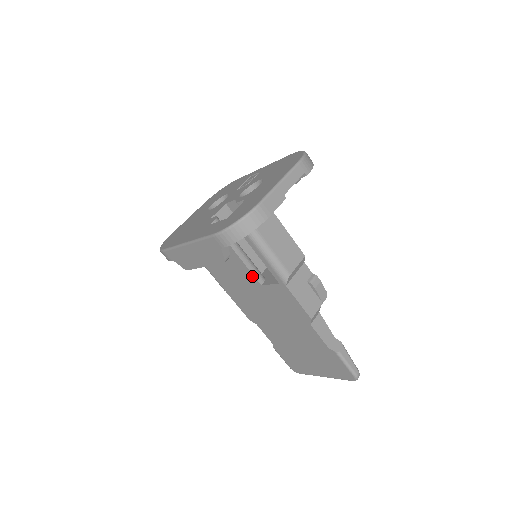
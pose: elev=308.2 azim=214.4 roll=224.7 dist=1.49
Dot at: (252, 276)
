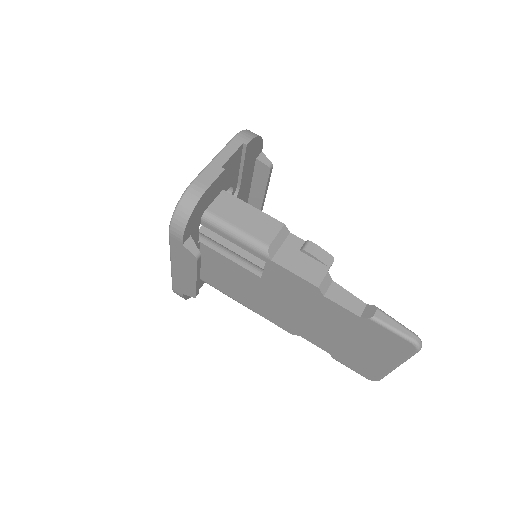
Dot at: (248, 272)
